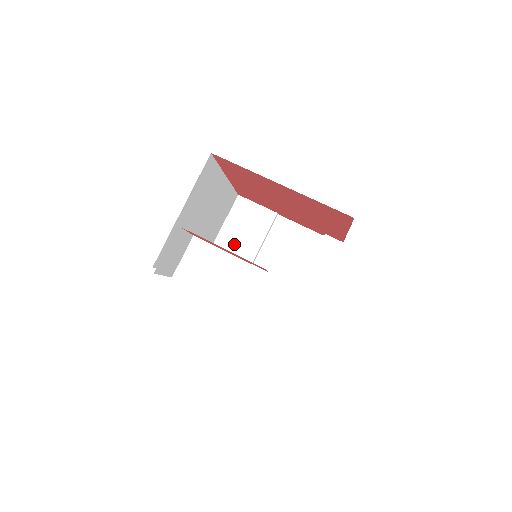
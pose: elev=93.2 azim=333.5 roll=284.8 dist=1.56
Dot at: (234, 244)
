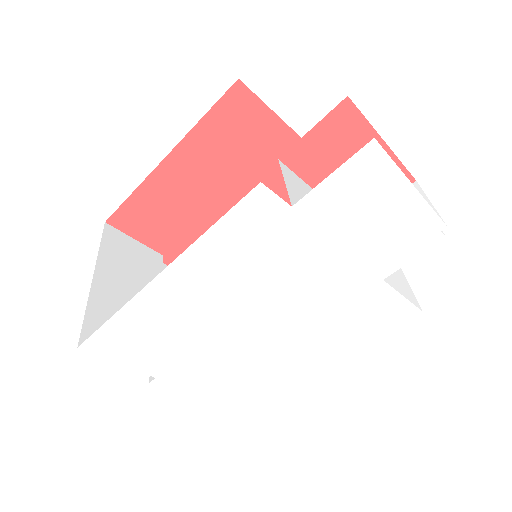
Dot at: (124, 290)
